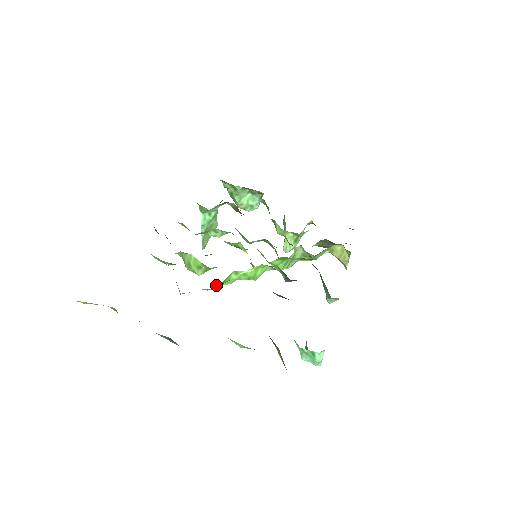
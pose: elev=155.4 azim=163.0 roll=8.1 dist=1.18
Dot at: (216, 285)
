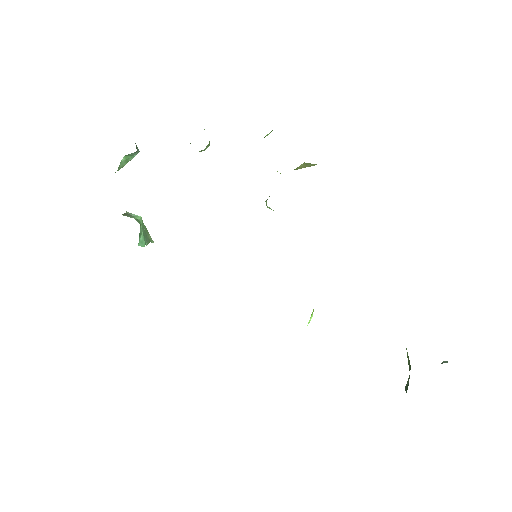
Dot at: occluded
